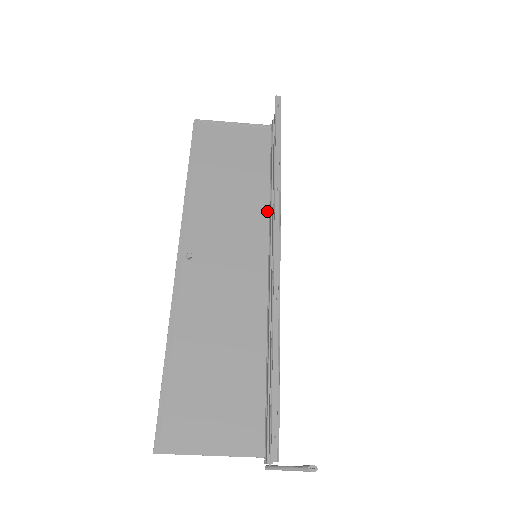
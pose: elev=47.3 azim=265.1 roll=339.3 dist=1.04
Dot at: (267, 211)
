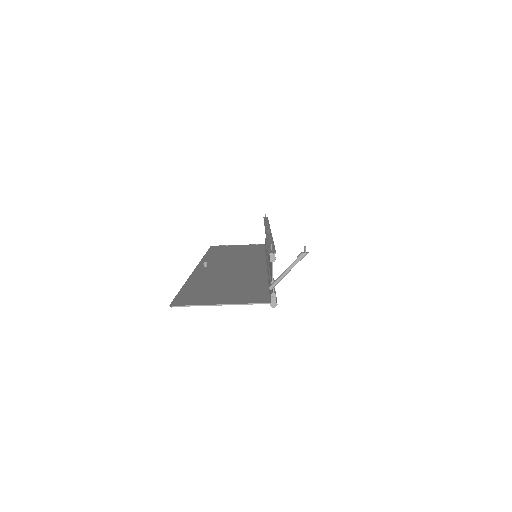
Dot at: (264, 256)
